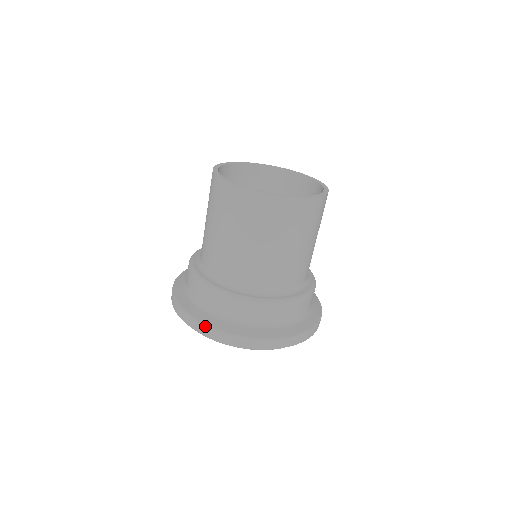
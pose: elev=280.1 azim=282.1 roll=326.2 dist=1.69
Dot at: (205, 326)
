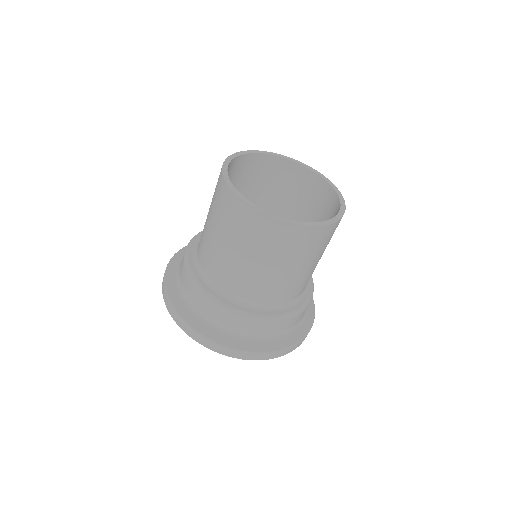
Dot at: (206, 339)
